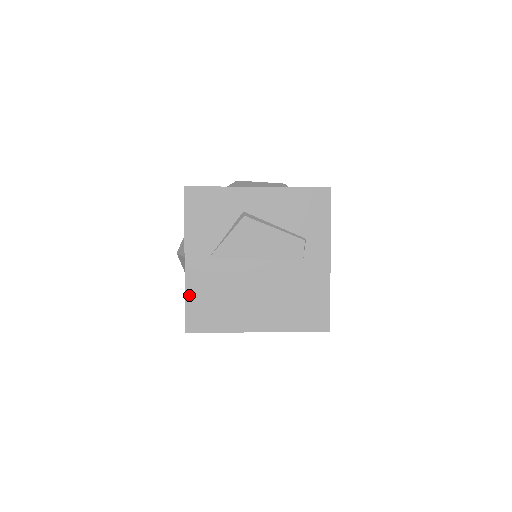
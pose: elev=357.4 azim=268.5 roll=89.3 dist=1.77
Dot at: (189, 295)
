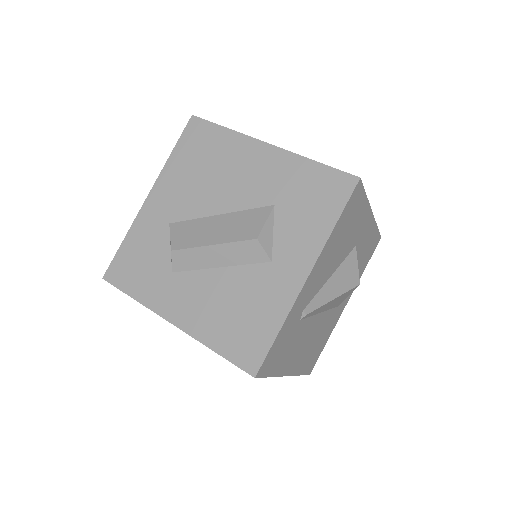
Dot at: occluded
